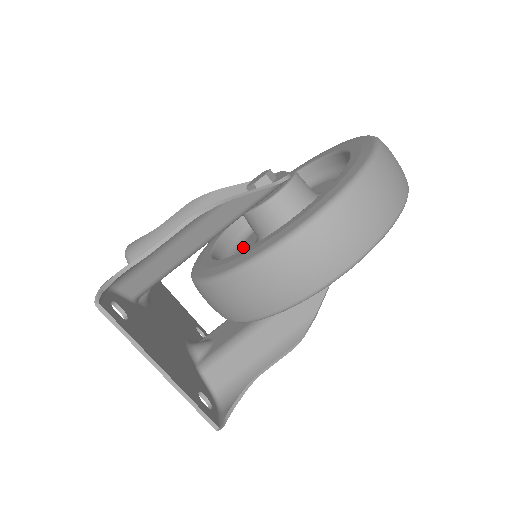
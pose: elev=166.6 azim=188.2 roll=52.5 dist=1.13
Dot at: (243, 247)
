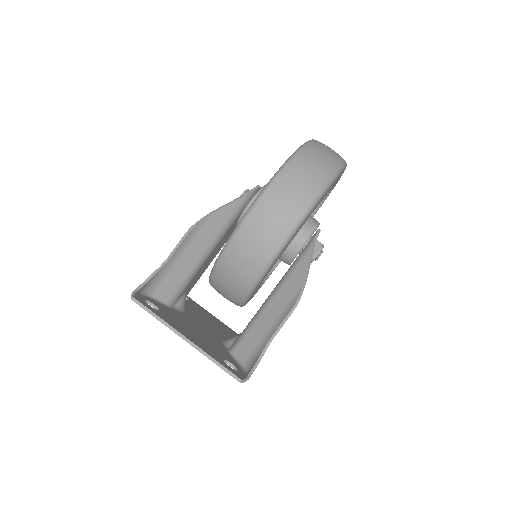
Dot at: occluded
